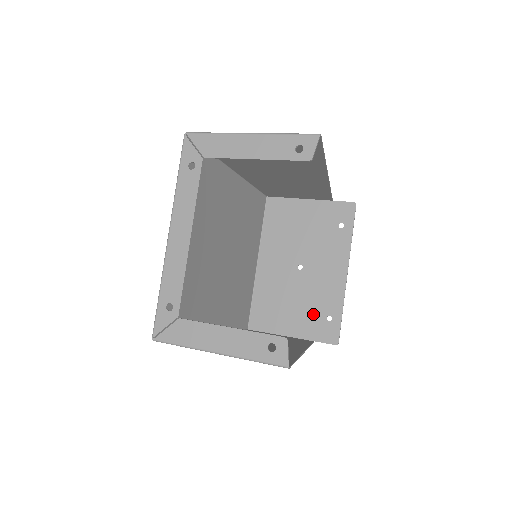
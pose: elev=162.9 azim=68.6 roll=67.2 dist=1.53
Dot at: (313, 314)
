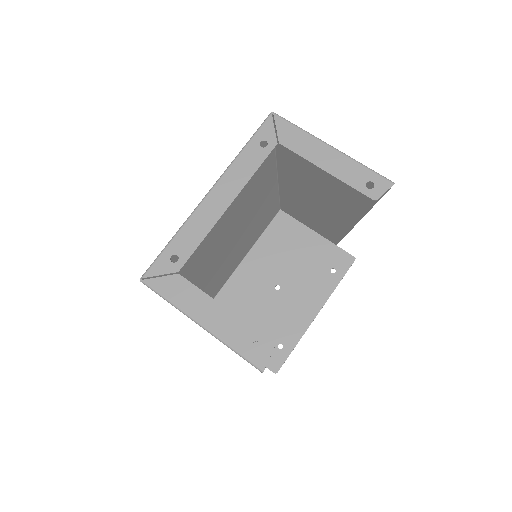
Dot at: (268, 335)
